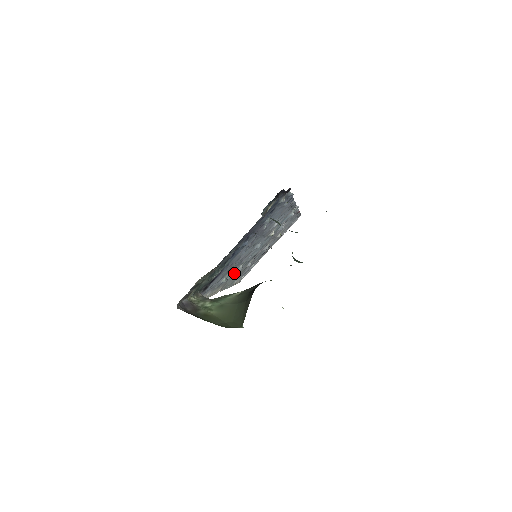
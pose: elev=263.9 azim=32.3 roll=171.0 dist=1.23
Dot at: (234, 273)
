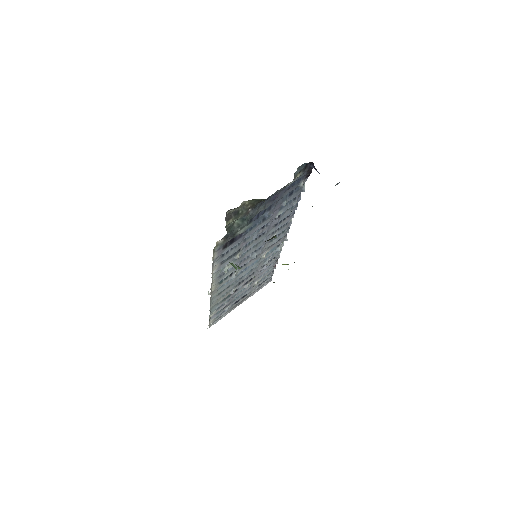
Dot at: (228, 279)
